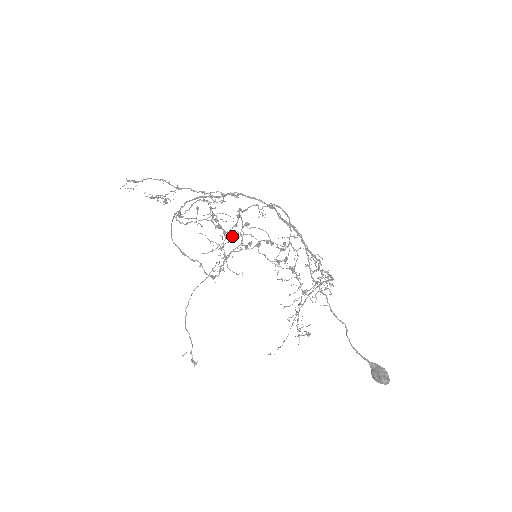
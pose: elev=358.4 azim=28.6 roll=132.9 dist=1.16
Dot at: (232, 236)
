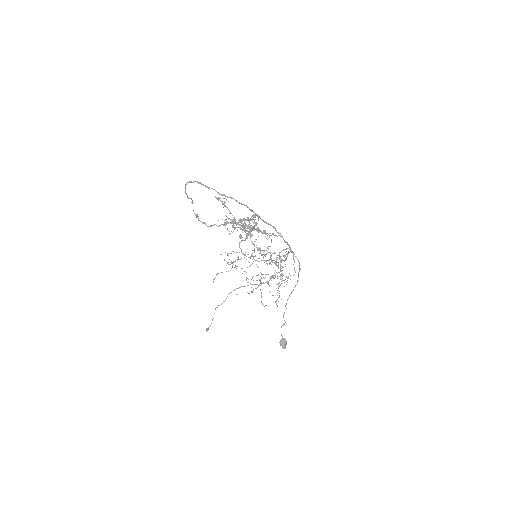
Dot at: occluded
